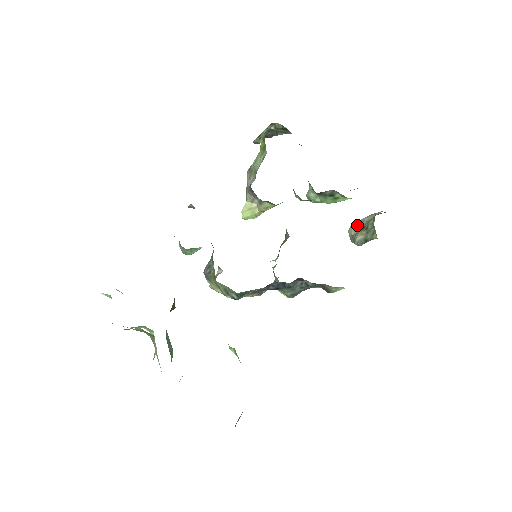
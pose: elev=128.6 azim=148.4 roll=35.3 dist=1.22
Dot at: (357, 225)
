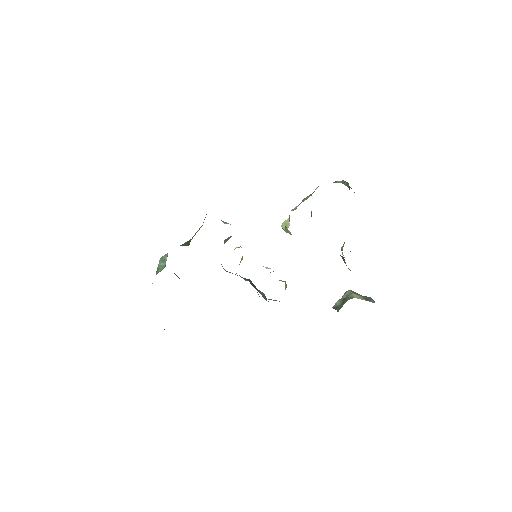
Dot at: (348, 294)
